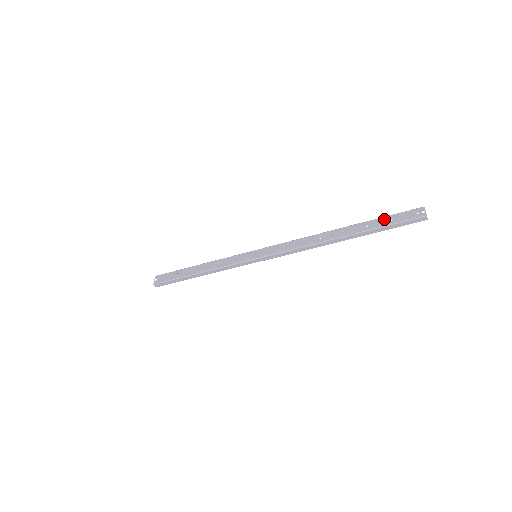
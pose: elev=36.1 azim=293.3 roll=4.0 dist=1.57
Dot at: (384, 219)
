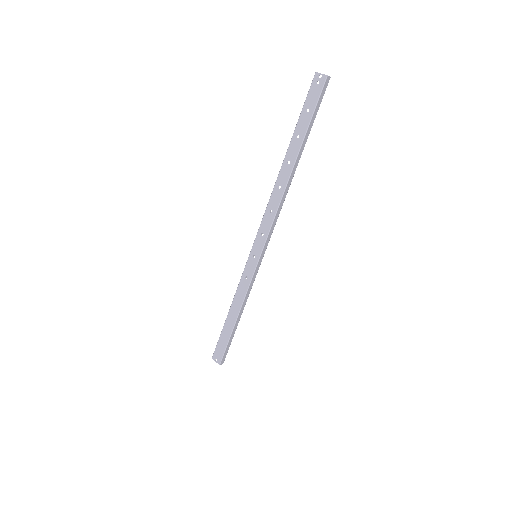
Dot at: (302, 117)
